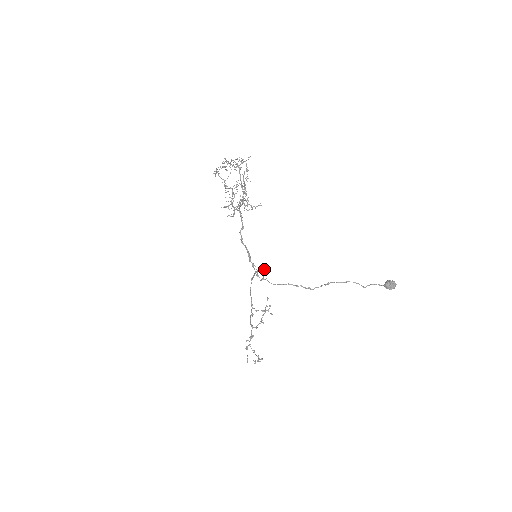
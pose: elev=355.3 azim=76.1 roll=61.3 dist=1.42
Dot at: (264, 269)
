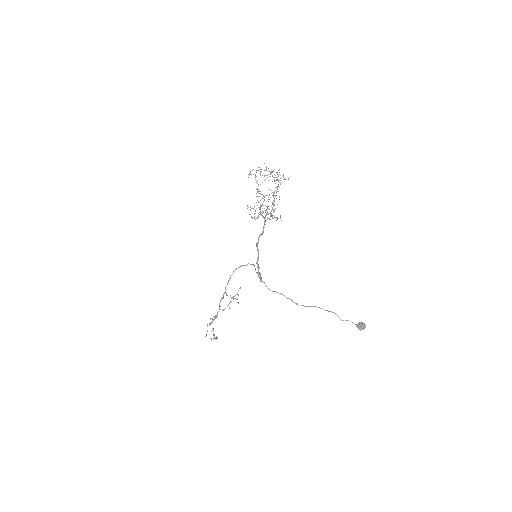
Dot at: occluded
